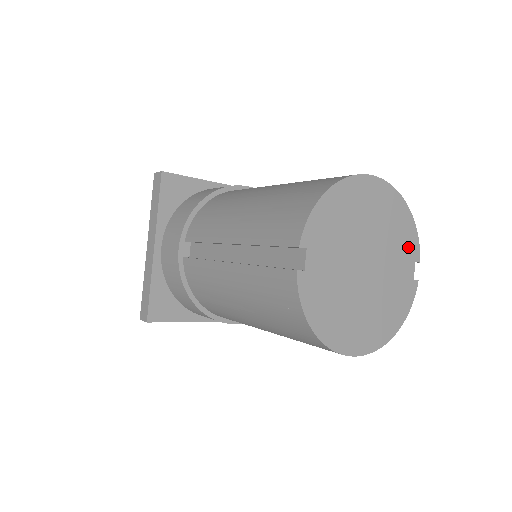
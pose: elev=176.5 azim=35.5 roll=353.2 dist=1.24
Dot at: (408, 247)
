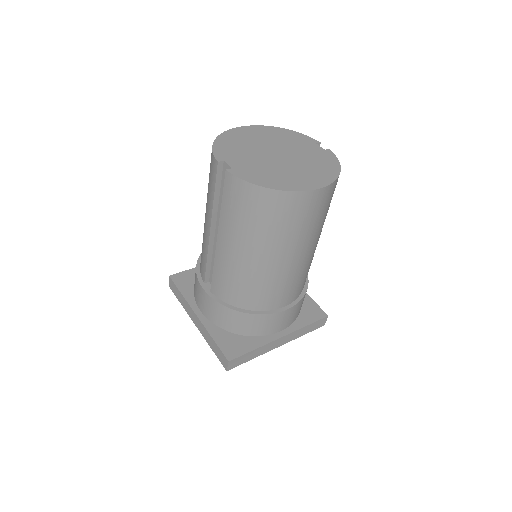
Dot at: (302, 140)
